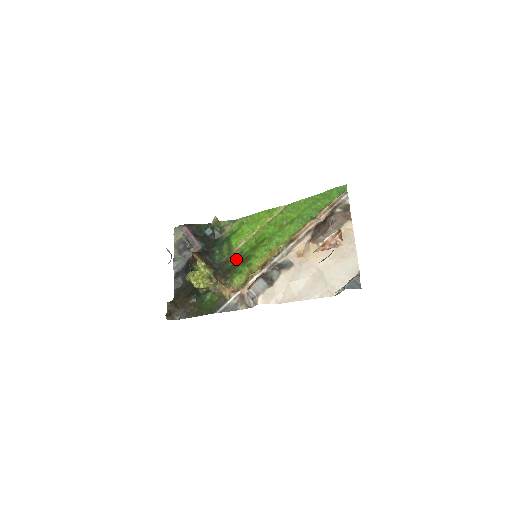
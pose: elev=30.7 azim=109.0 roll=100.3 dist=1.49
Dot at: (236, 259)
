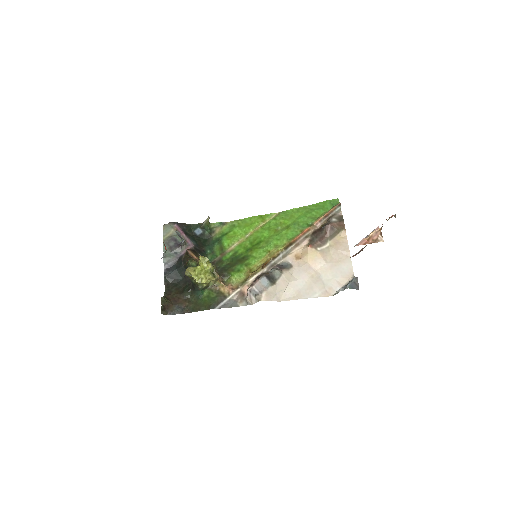
Dot at: (231, 259)
